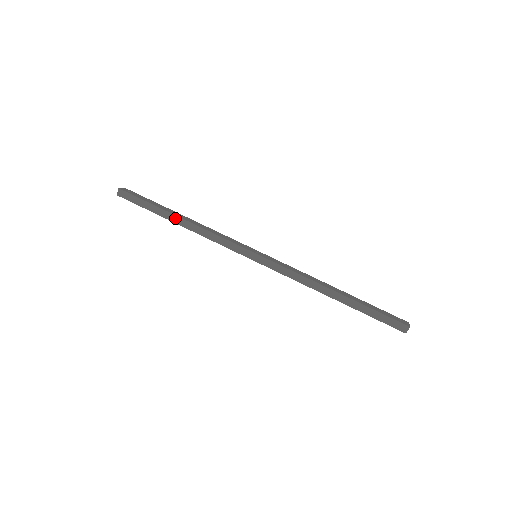
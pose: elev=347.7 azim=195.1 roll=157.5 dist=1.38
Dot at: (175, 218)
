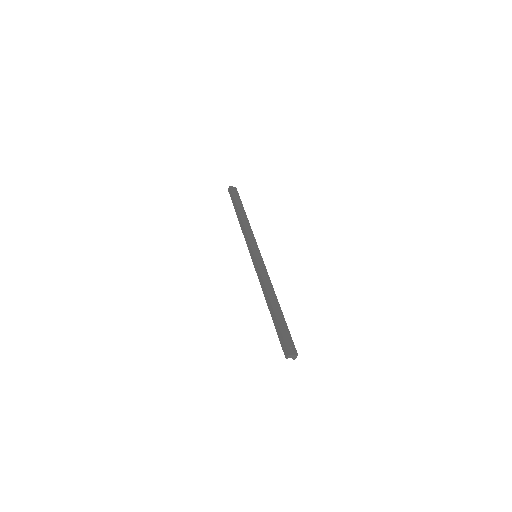
Dot at: (238, 213)
